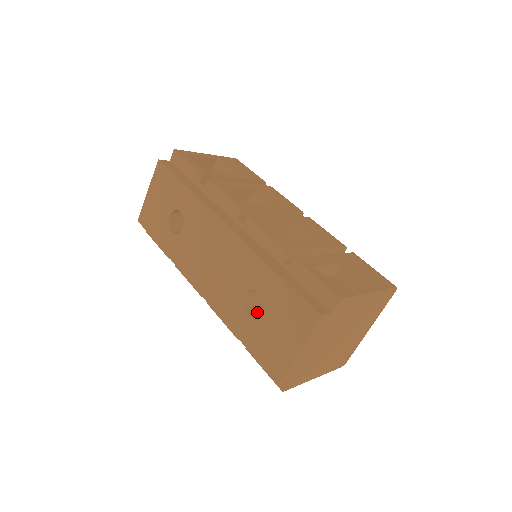
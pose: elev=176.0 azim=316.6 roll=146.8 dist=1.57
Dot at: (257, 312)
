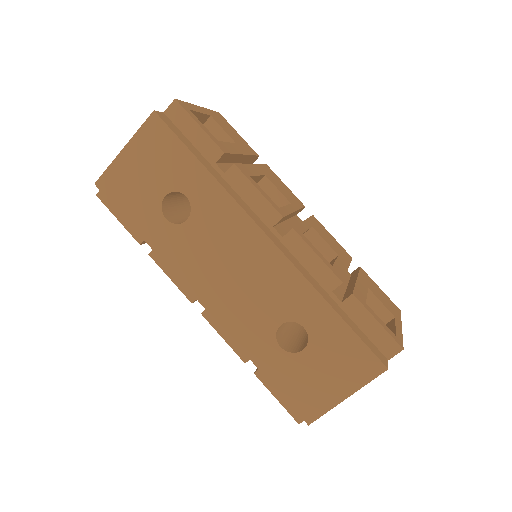
Dot at: (284, 340)
